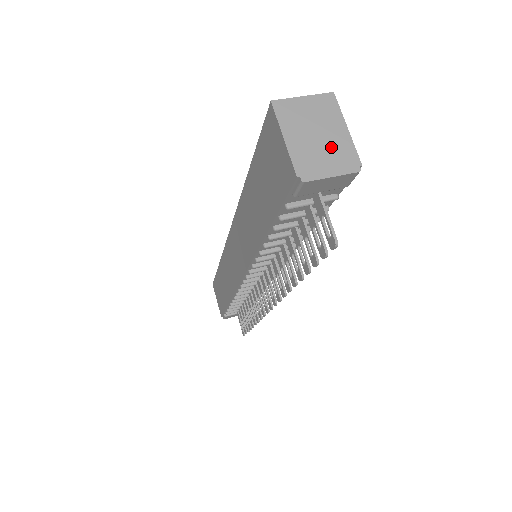
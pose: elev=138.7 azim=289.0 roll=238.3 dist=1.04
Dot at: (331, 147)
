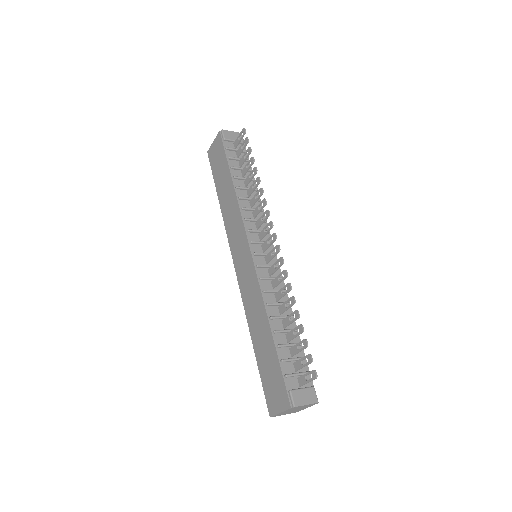
Dot at: occluded
